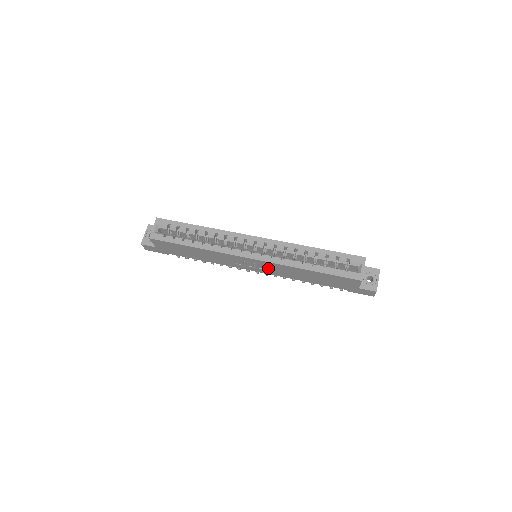
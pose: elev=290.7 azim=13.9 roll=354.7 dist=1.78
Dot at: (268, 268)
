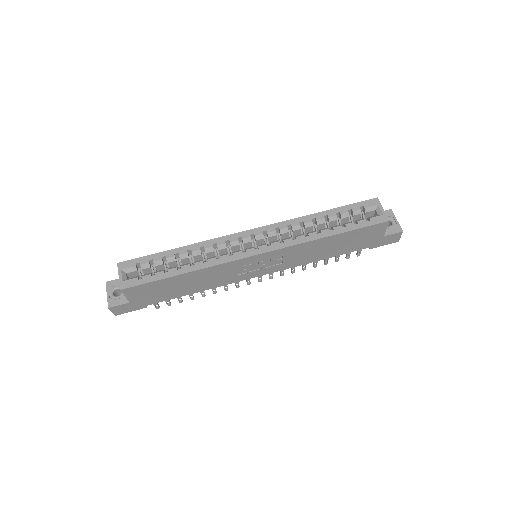
Dot at: (278, 261)
